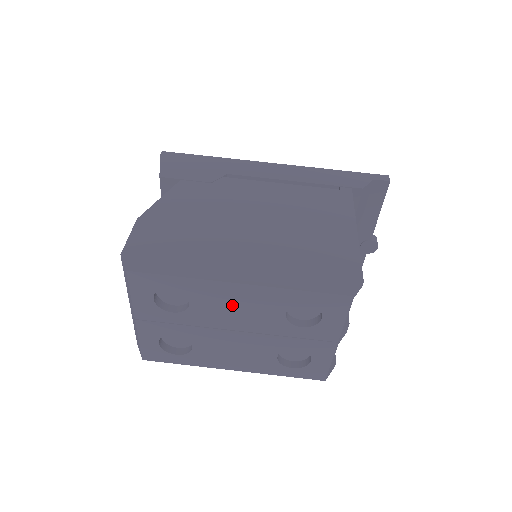
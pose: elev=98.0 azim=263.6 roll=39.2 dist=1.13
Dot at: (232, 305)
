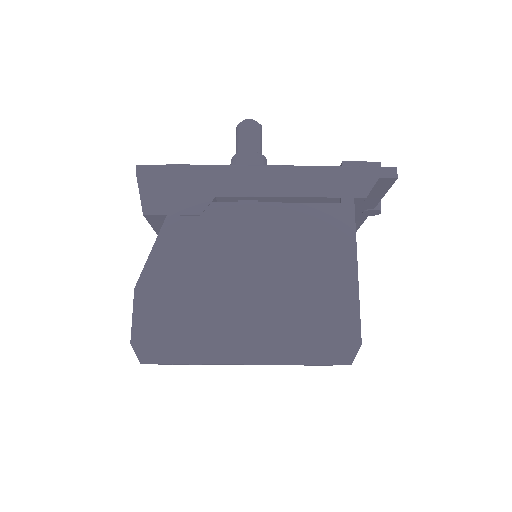
Dot at: occluded
